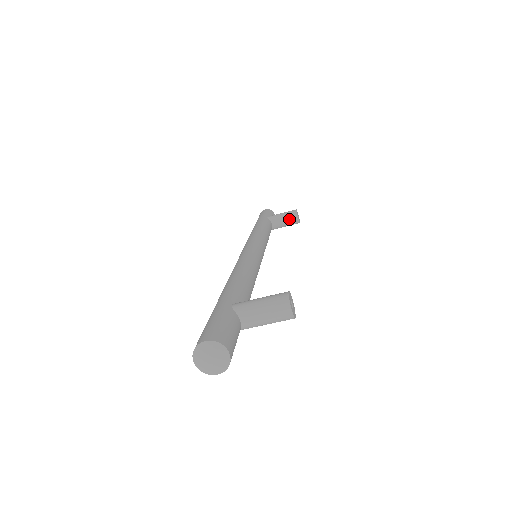
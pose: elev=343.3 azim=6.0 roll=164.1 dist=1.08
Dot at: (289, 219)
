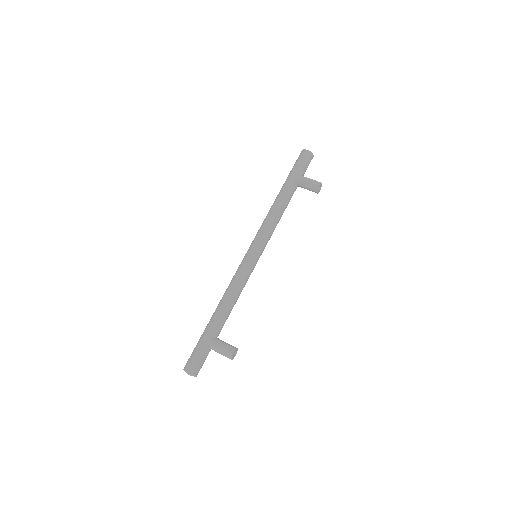
Dot at: (311, 190)
